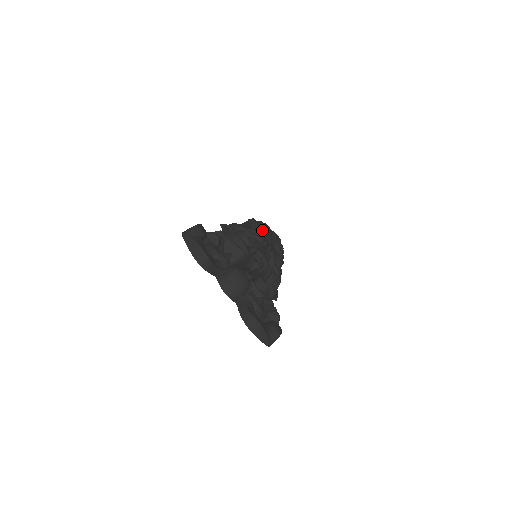
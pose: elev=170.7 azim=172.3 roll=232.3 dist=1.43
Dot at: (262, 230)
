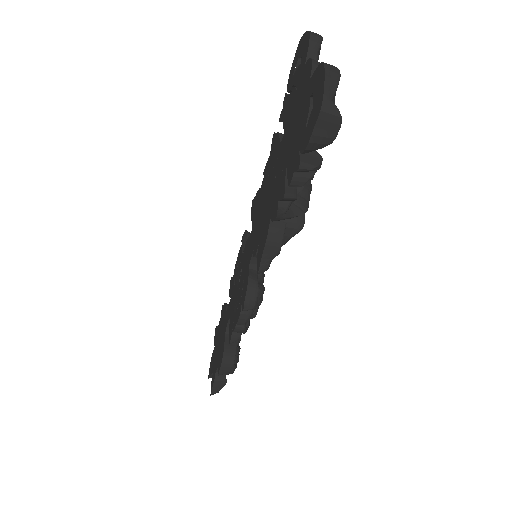
Dot at: occluded
